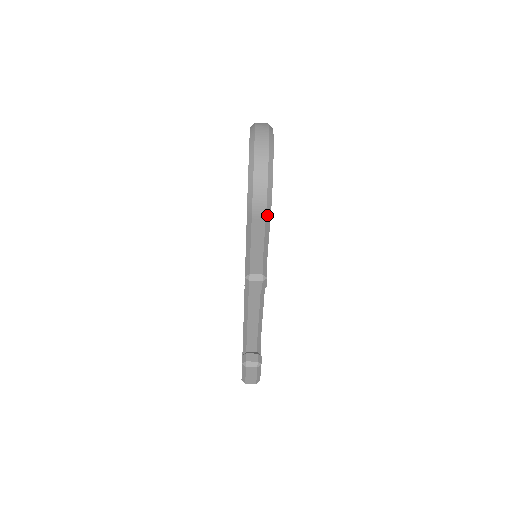
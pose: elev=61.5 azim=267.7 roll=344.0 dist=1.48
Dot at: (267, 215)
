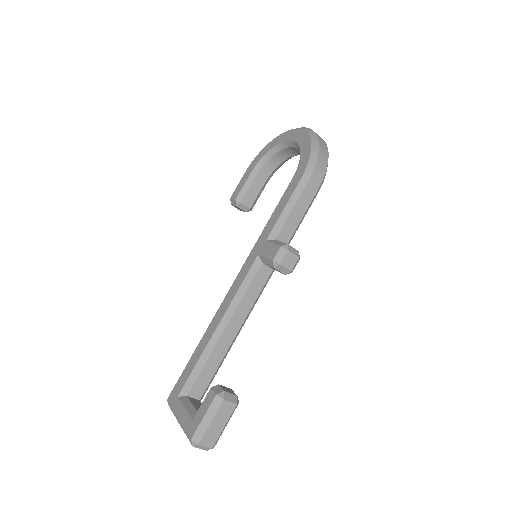
Dot at: (319, 189)
